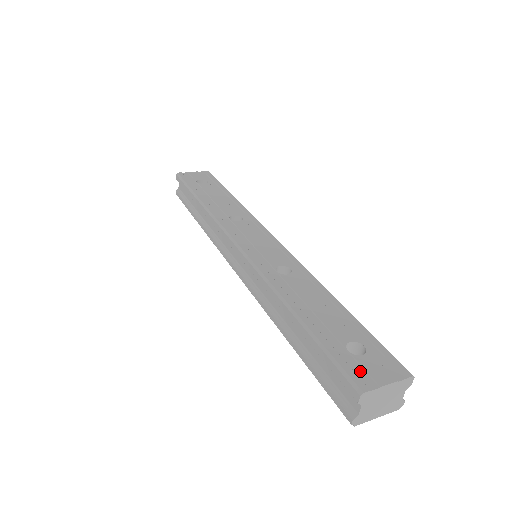
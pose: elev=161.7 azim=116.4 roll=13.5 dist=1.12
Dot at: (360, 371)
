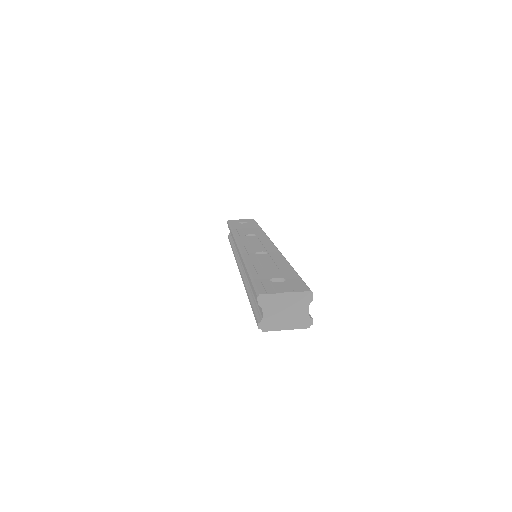
Dot at: (269, 287)
